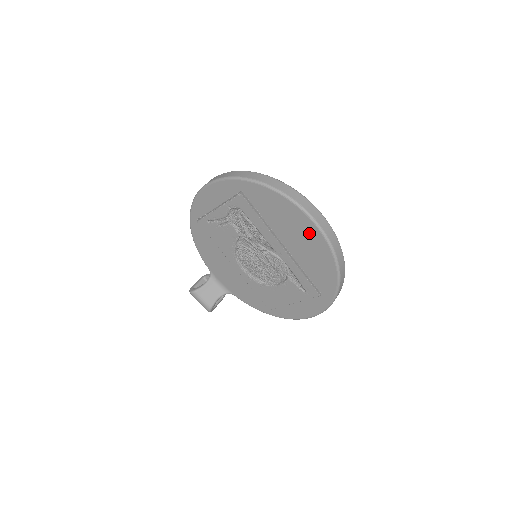
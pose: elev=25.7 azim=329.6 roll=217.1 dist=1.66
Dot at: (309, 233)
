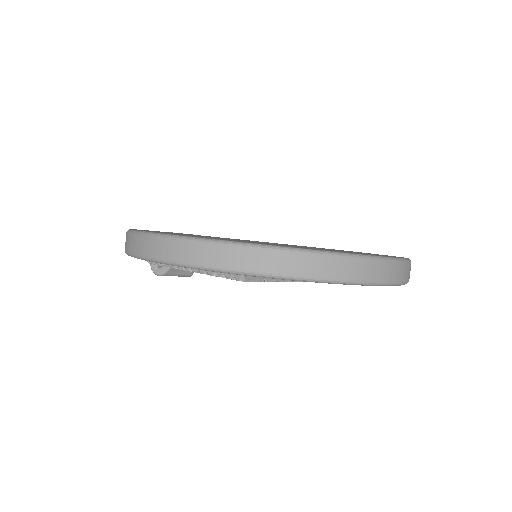
Dot at: occluded
